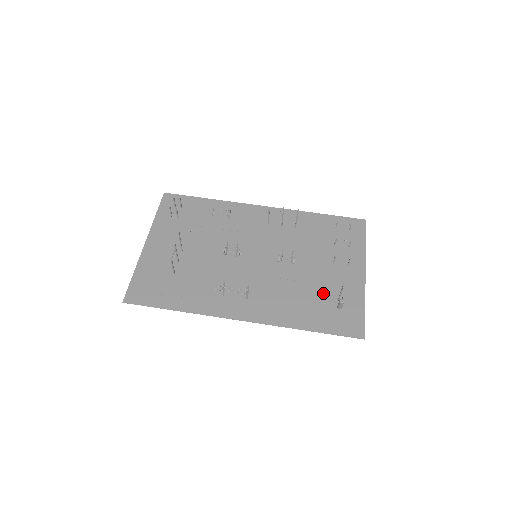
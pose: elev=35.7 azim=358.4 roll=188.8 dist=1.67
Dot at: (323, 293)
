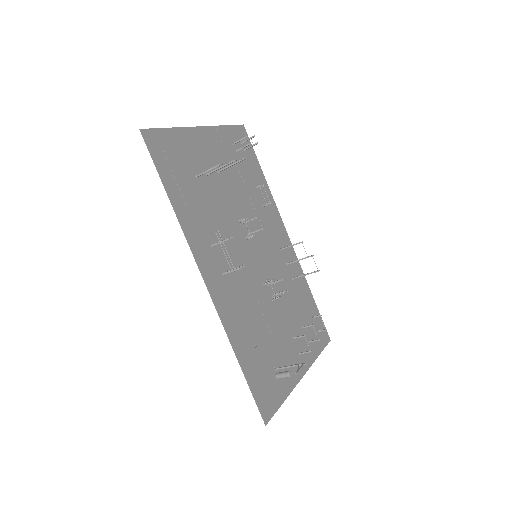
Dot at: (271, 349)
